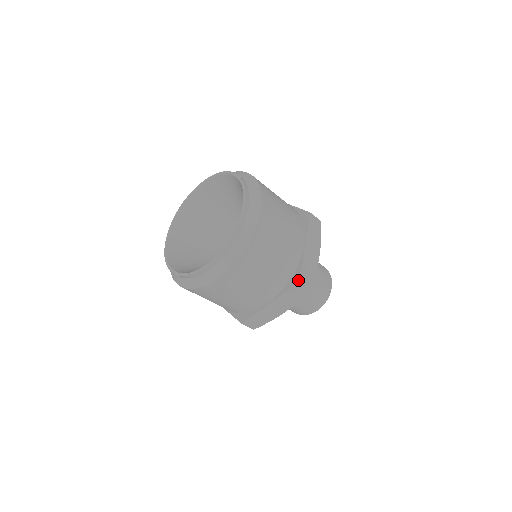
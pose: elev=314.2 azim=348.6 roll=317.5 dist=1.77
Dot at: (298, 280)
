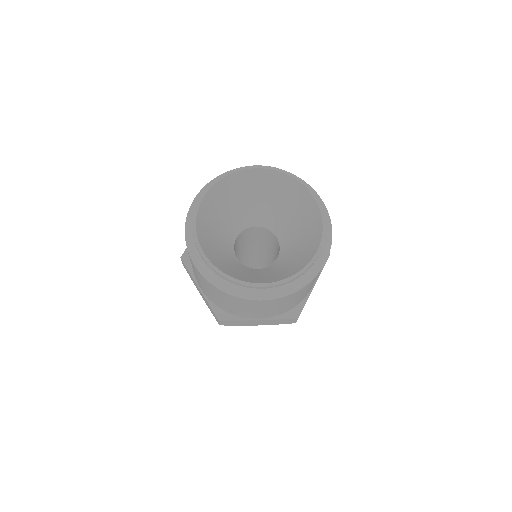
Dot at: occluded
